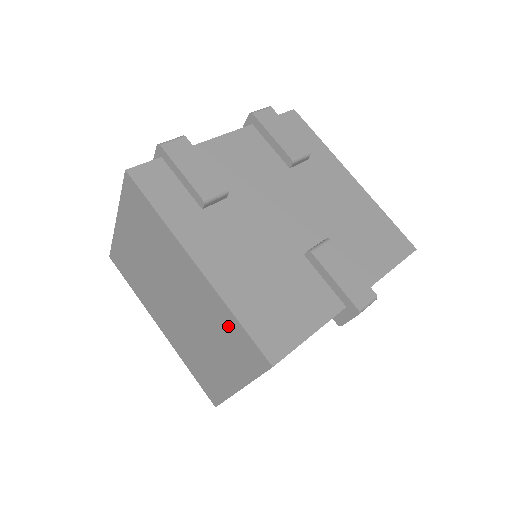
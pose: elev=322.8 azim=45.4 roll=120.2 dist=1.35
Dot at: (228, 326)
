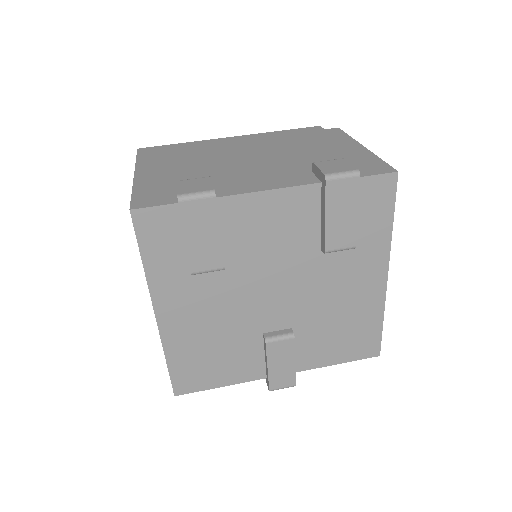
Dot at: occluded
